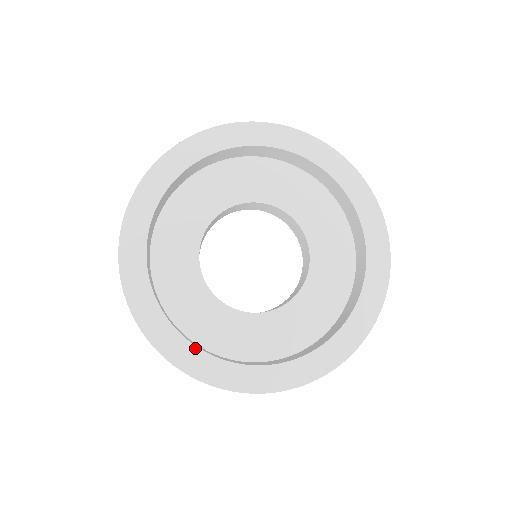
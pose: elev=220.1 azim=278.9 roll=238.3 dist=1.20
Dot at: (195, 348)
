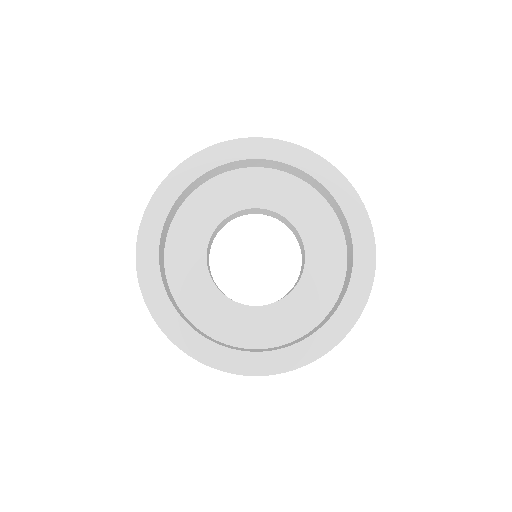
Dot at: (158, 266)
